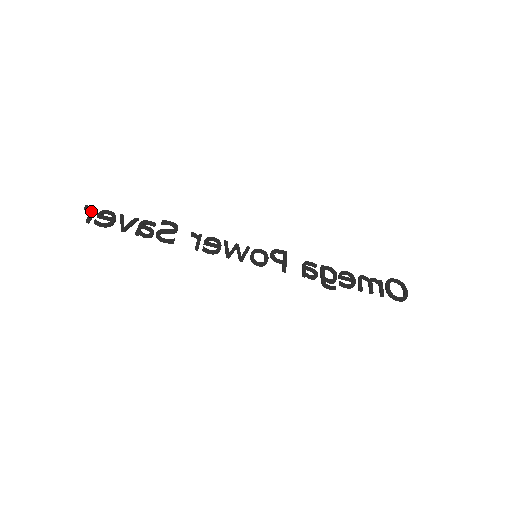
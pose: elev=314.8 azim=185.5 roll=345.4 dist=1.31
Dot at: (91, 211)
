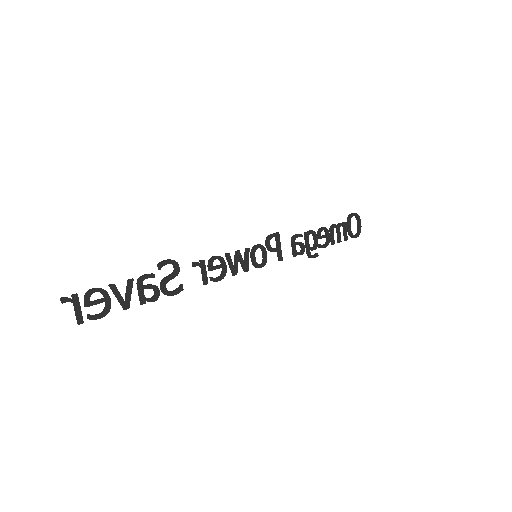
Dot at: (75, 305)
